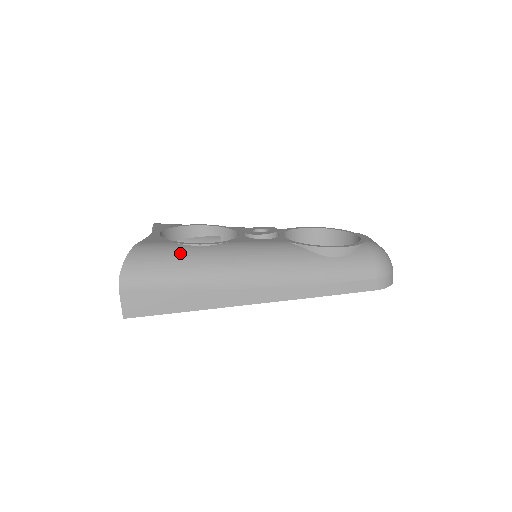
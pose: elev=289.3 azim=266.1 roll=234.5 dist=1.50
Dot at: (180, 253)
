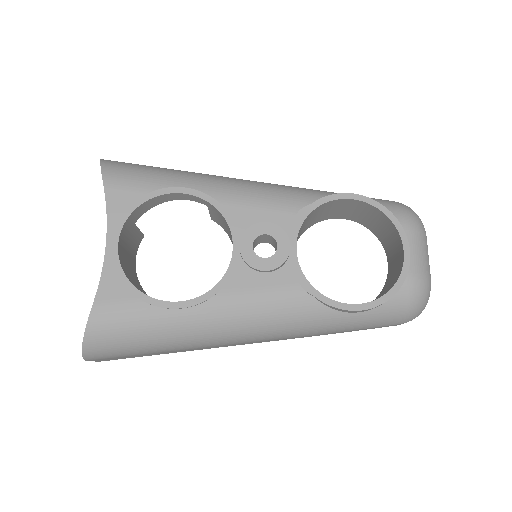
Dot at: (154, 326)
